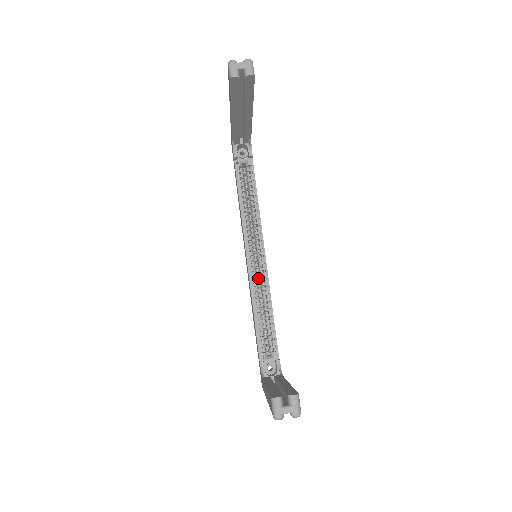
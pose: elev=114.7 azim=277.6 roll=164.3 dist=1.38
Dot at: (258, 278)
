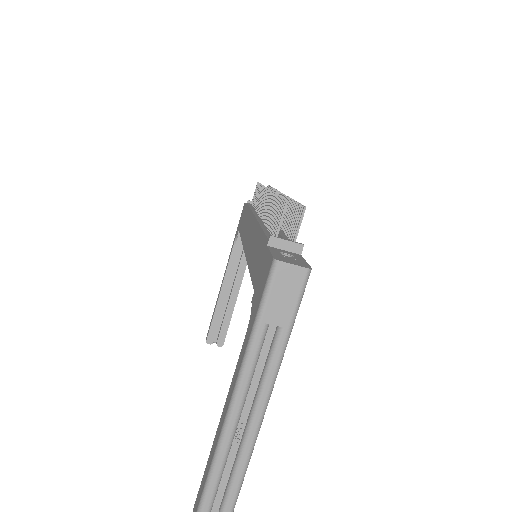
Dot at: occluded
